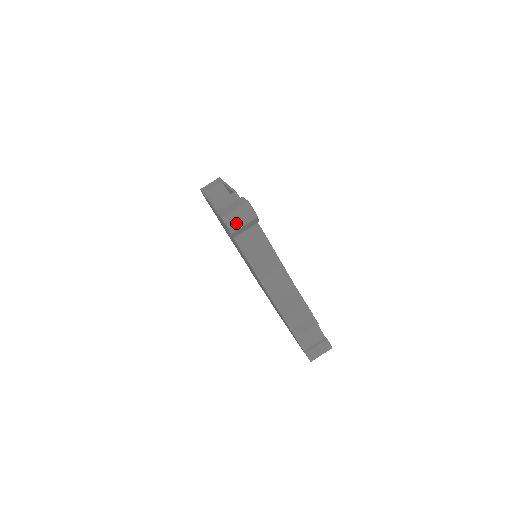
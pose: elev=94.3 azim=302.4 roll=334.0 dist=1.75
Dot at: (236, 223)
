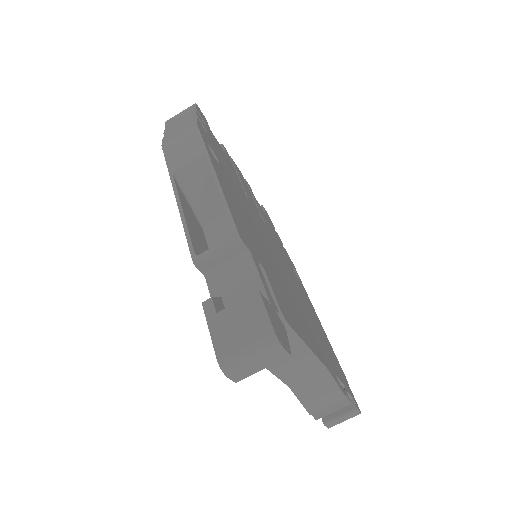
Dot at: (247, 371)
